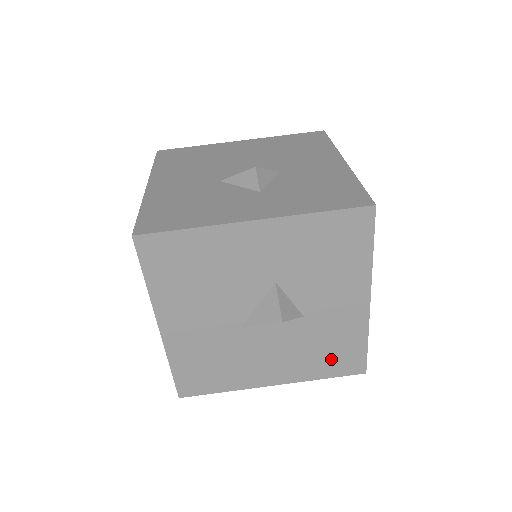
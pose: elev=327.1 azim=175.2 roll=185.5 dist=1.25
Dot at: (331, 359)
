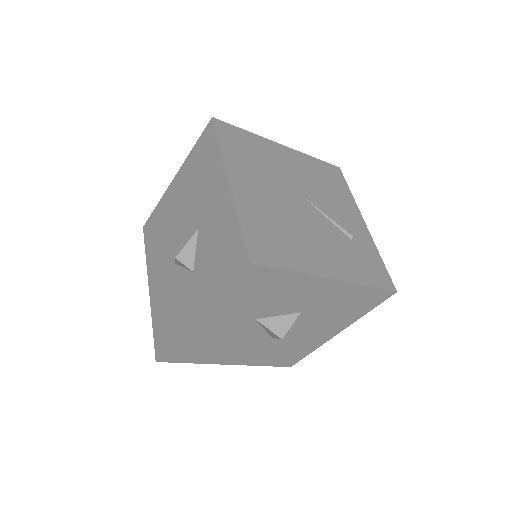
Dot at: (357, 306)
